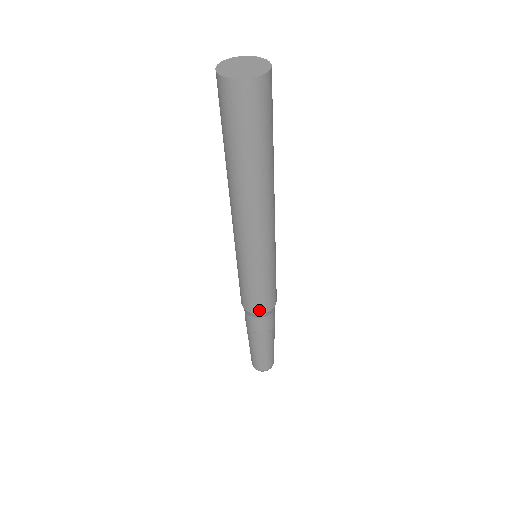
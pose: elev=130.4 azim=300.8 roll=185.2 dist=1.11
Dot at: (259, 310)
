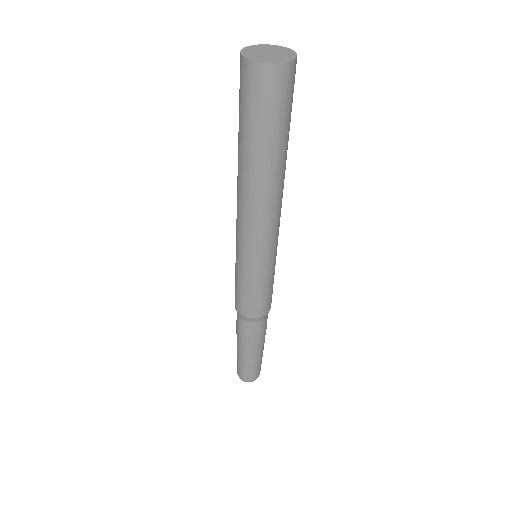
Dot at: (242, 310)
